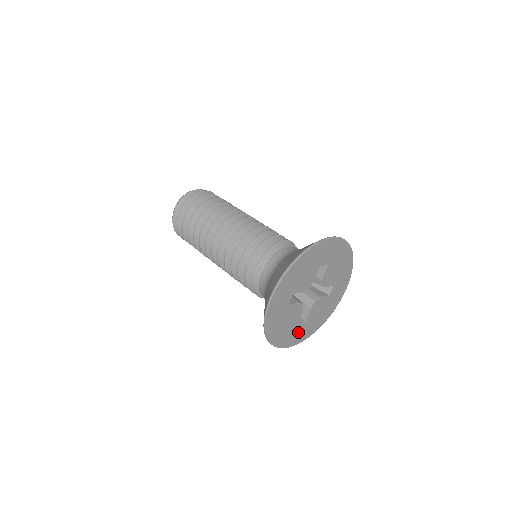
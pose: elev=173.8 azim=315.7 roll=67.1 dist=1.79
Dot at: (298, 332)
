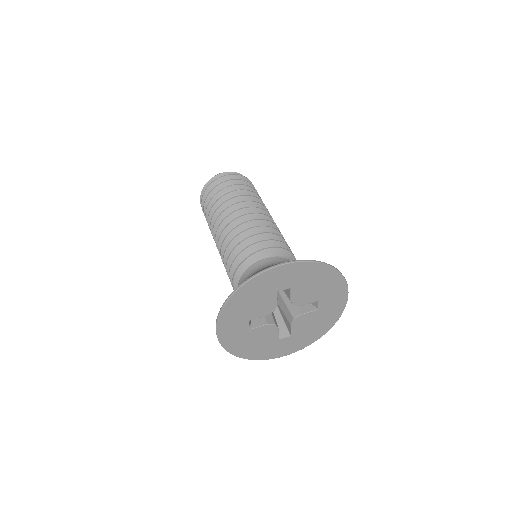
Dot at: (286, 345)
